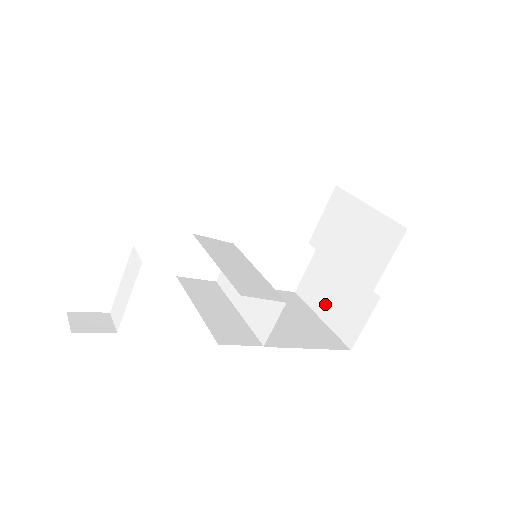
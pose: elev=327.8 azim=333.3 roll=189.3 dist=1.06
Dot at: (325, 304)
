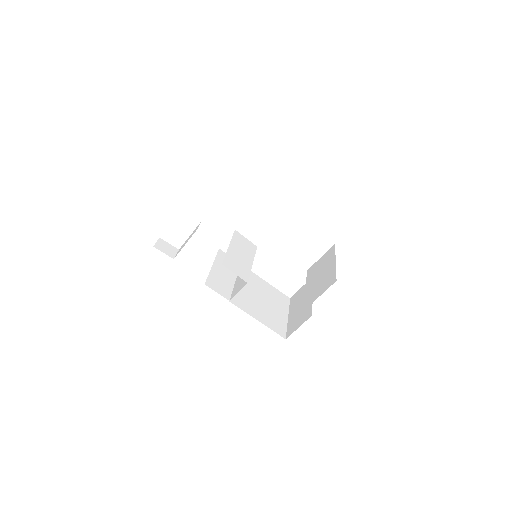
Dot at: (294, 310)
